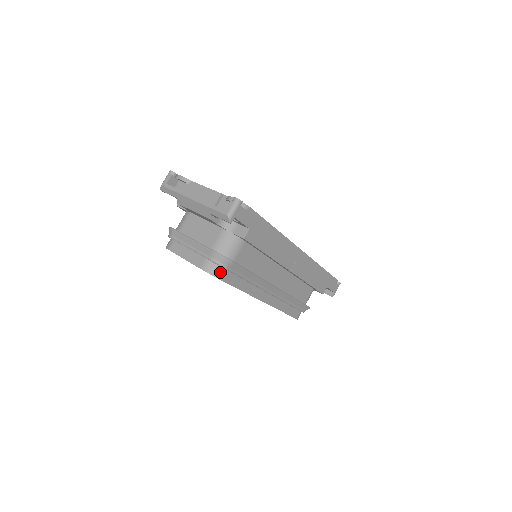
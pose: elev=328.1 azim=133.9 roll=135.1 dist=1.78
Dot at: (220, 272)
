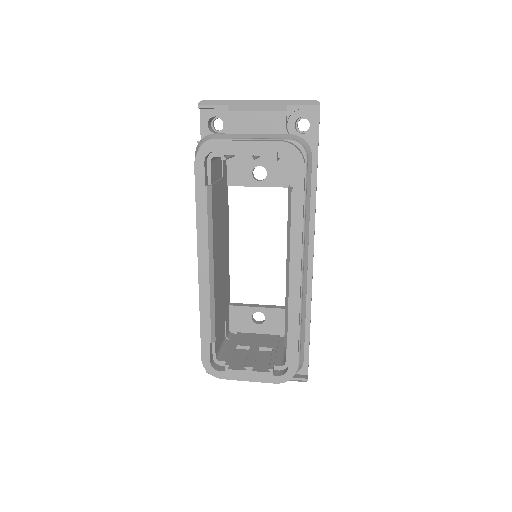
Dot at: (302, 155)
